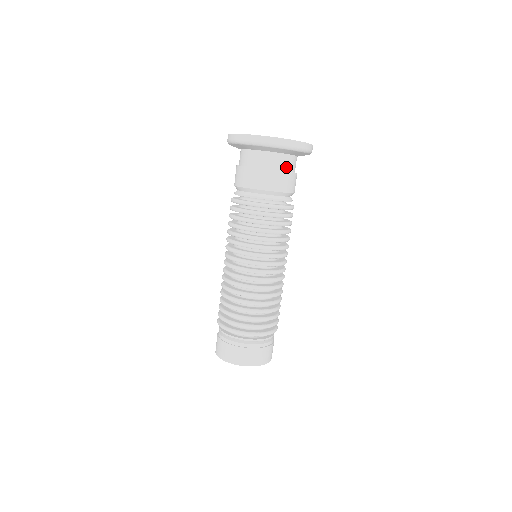
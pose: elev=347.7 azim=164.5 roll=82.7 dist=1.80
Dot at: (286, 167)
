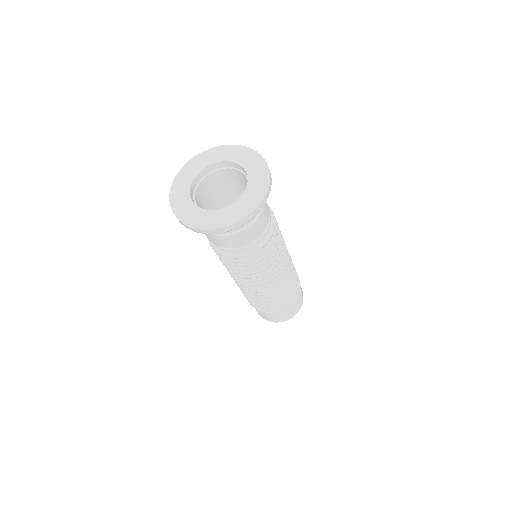
Dot at: occluded
